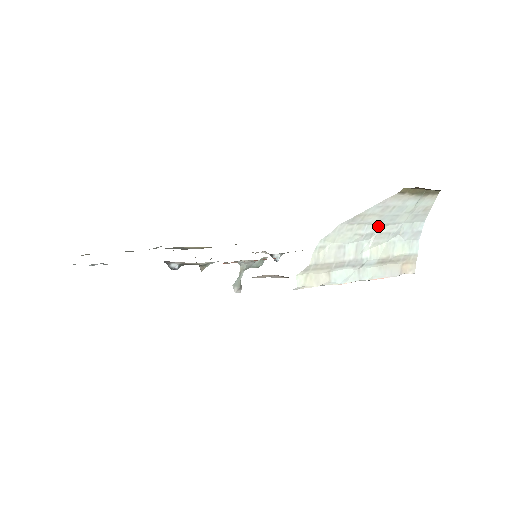
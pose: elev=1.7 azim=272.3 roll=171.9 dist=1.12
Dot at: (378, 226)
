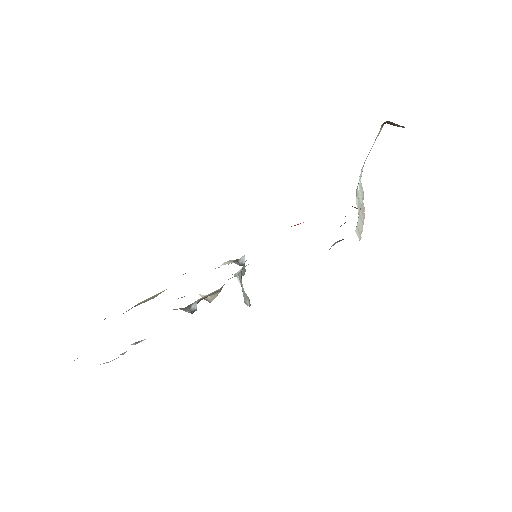
Dot at: occluded
